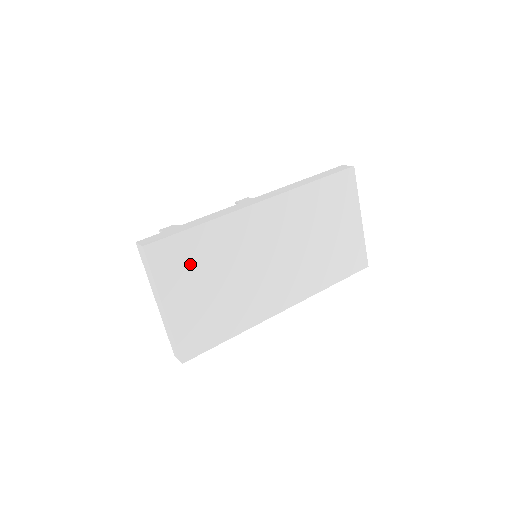
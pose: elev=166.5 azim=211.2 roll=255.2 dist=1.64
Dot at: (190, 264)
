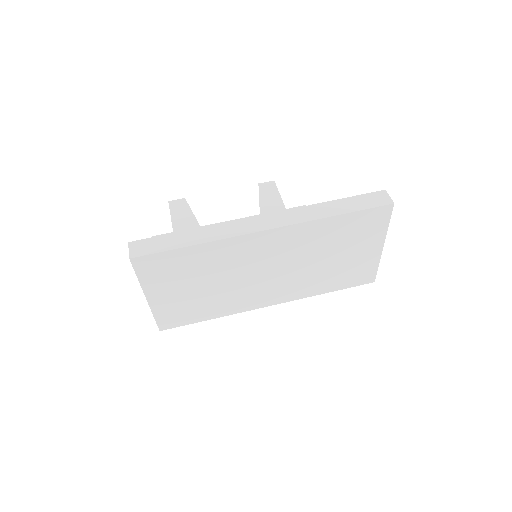
Dot at: (177, 272)
